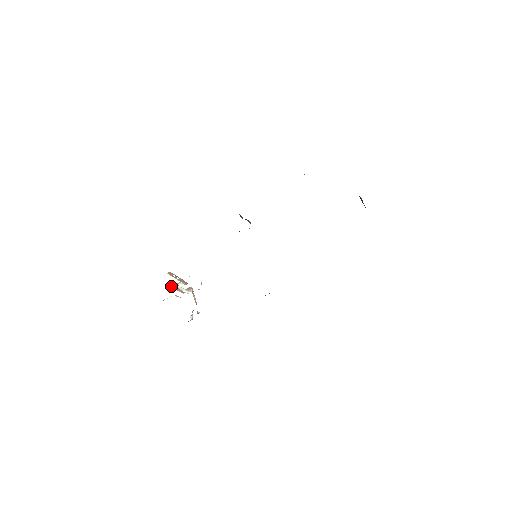
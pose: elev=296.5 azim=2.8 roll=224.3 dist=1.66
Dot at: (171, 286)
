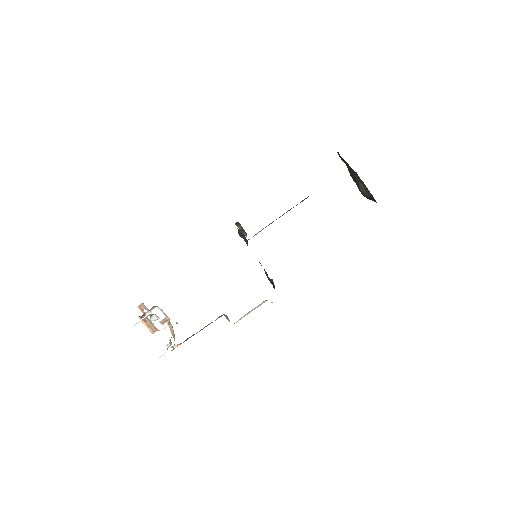
Dot at: occluded
